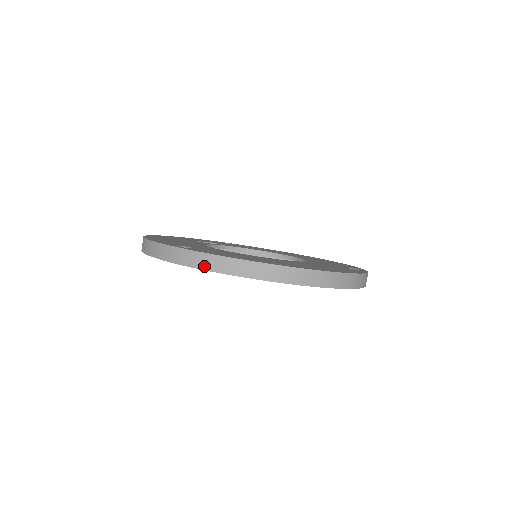
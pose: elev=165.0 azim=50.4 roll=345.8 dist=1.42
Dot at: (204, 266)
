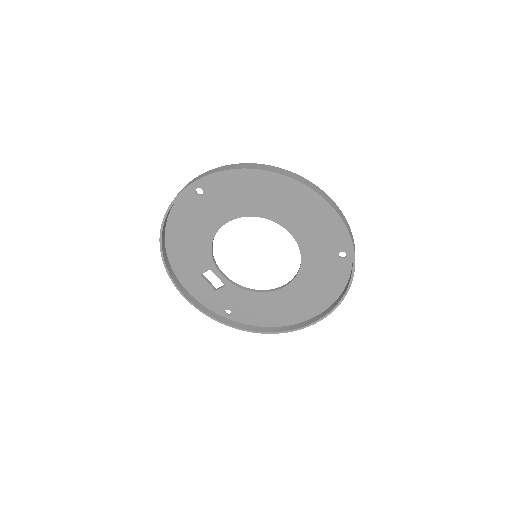
Dot at: (216, 171)
